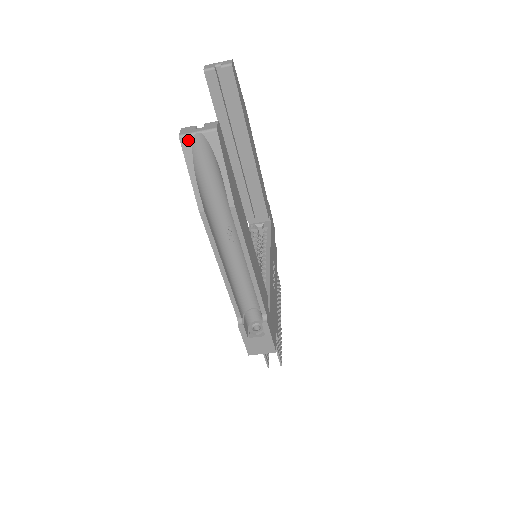
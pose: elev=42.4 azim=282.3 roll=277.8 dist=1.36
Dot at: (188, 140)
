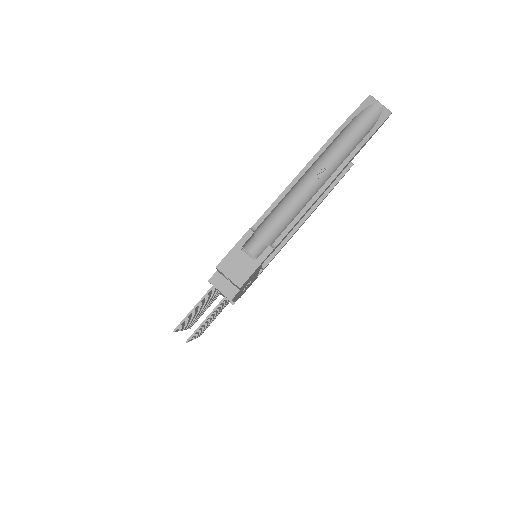
Dot at: (373, 100)
